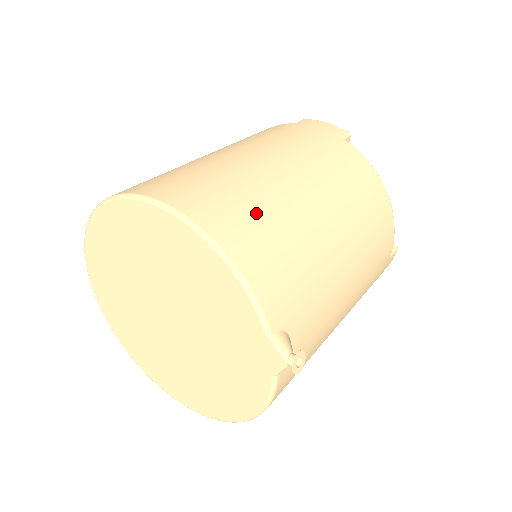
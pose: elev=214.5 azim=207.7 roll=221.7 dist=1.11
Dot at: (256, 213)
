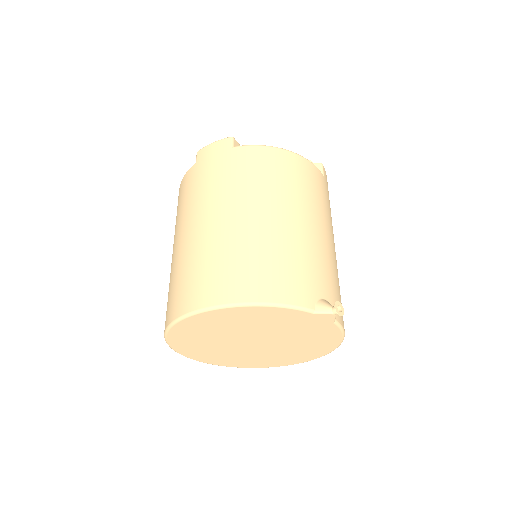
Dot at: (246, 262)
